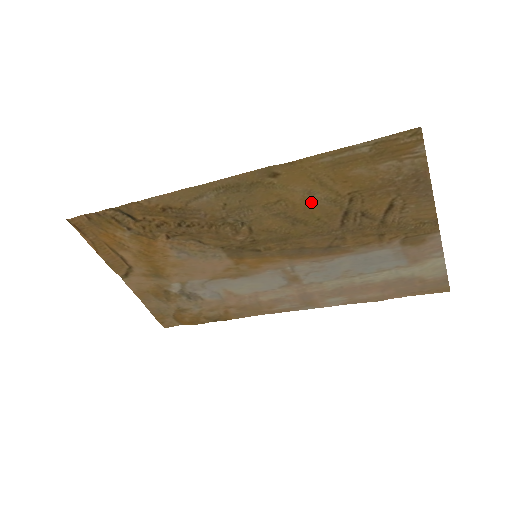
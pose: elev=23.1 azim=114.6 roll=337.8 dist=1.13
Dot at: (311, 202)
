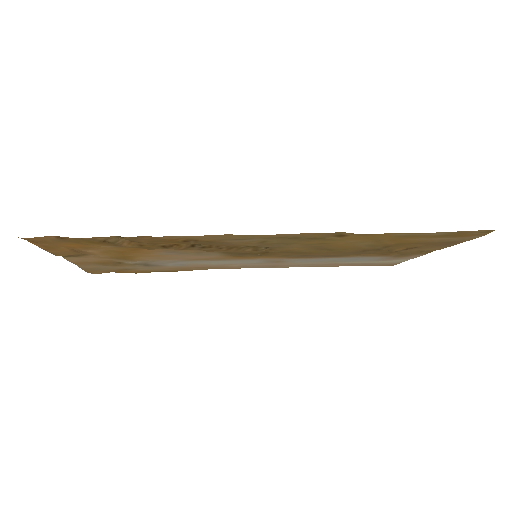
Dot at: (352, 245)
